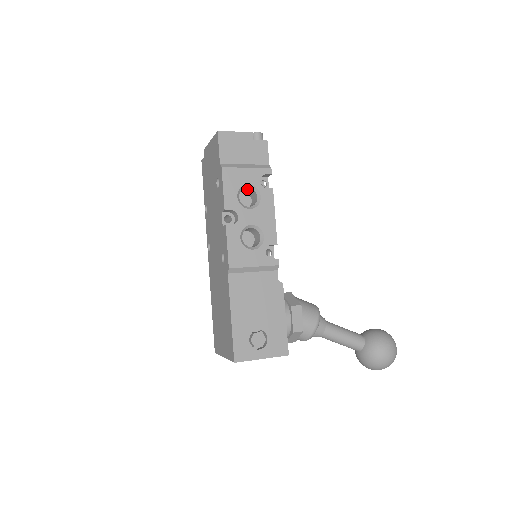
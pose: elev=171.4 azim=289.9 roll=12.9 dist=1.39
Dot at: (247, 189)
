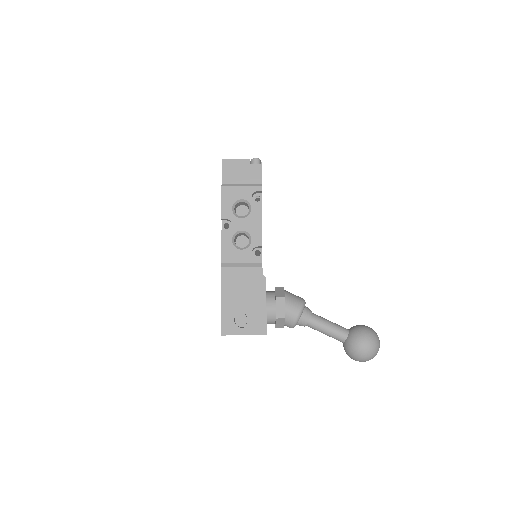
Dot at: (243, 203)
